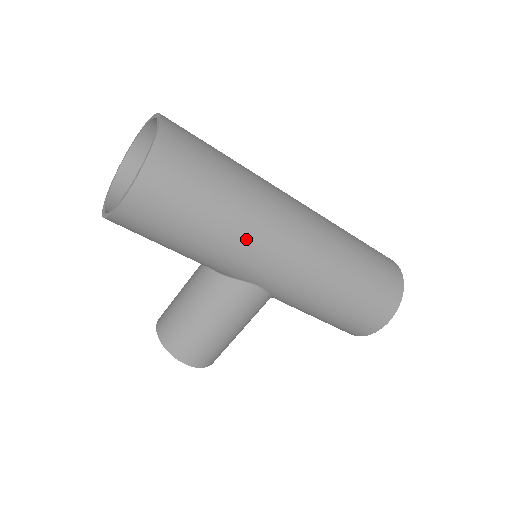
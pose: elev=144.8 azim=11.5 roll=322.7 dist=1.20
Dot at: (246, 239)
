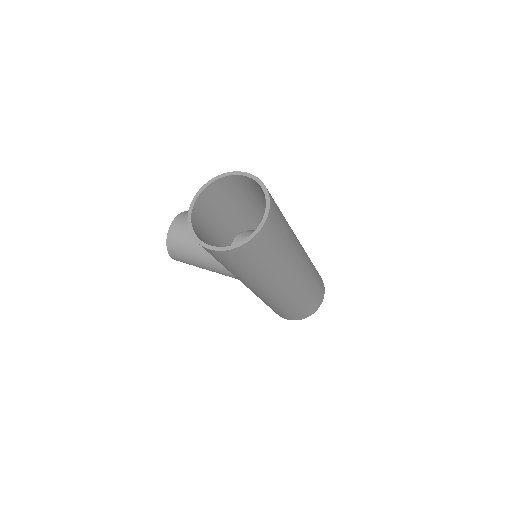
Dot at: (251, 282)
